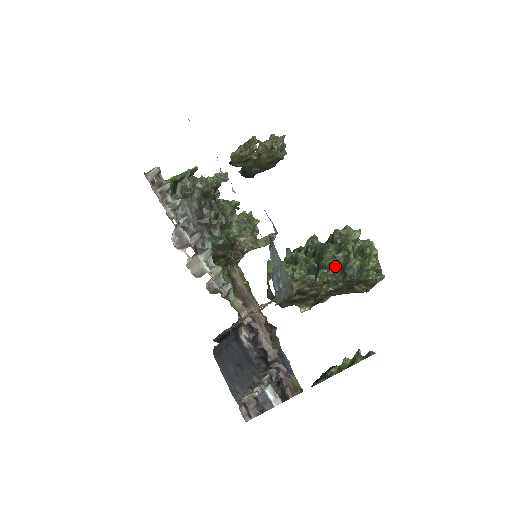
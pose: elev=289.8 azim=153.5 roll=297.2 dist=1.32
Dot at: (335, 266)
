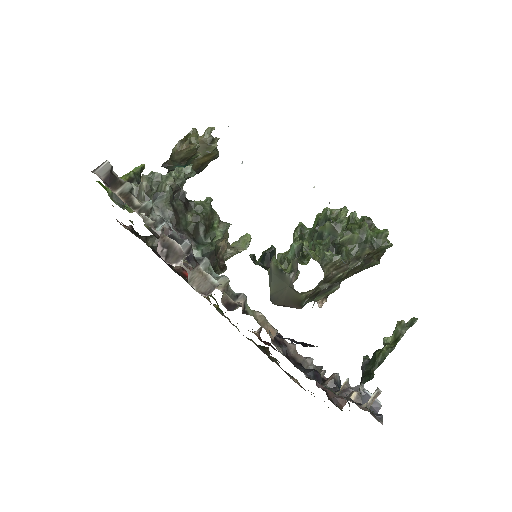
Dot at: (349, 243)
